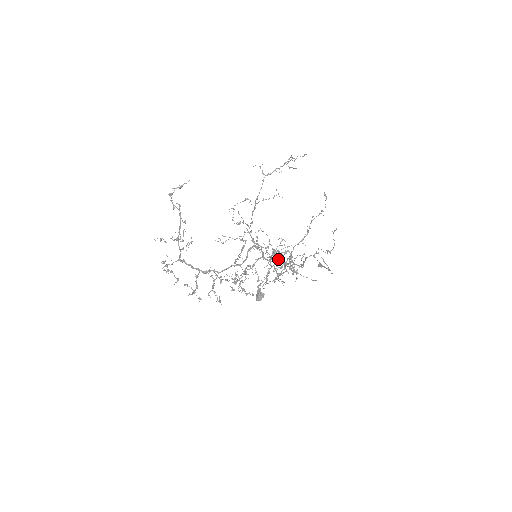
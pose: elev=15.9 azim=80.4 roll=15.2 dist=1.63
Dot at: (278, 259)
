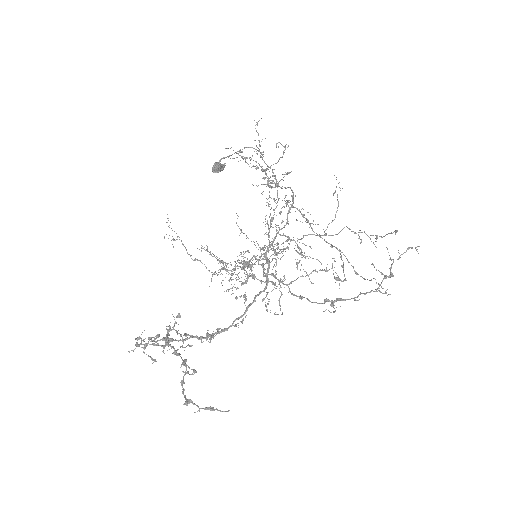
Dot at: occluded
